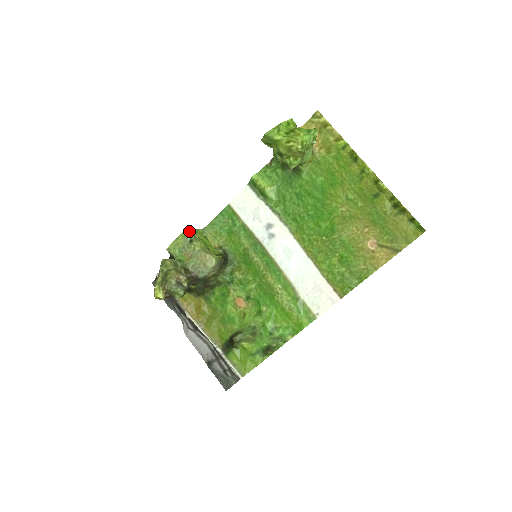
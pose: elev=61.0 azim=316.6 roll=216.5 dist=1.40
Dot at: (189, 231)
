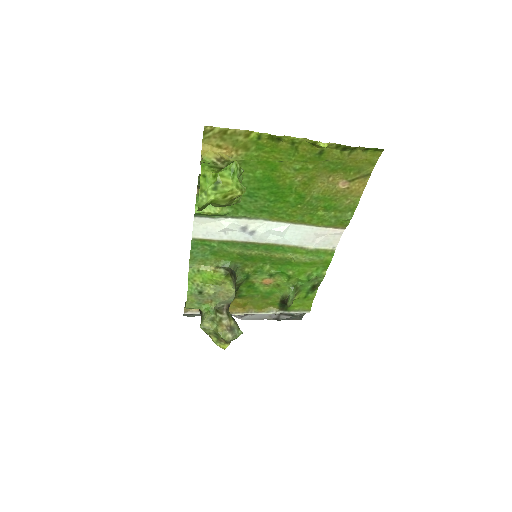
Dot at: (190, 288)
